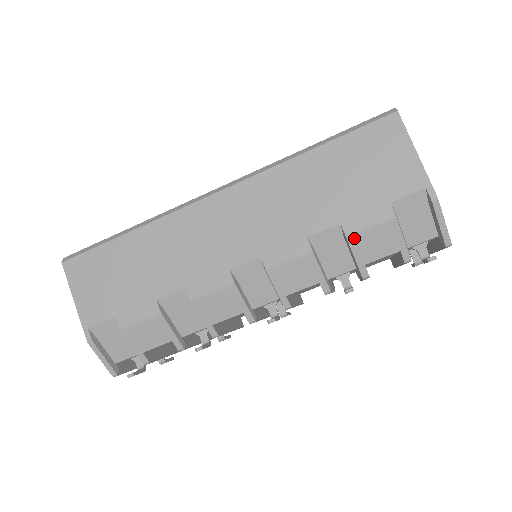
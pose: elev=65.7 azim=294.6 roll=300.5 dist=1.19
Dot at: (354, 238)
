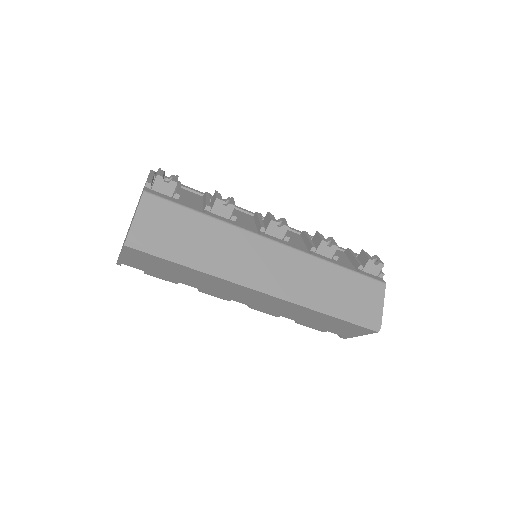
Dot at: occluded
